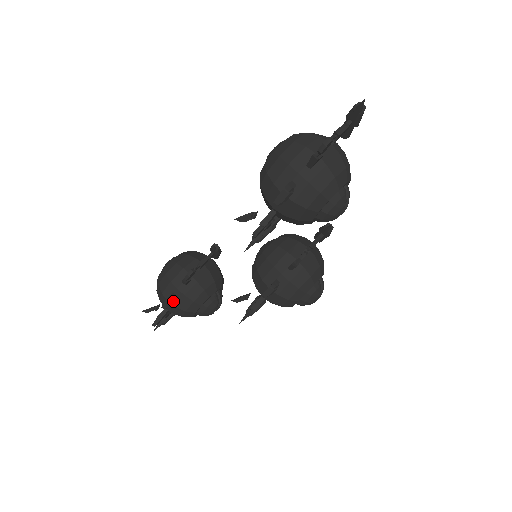
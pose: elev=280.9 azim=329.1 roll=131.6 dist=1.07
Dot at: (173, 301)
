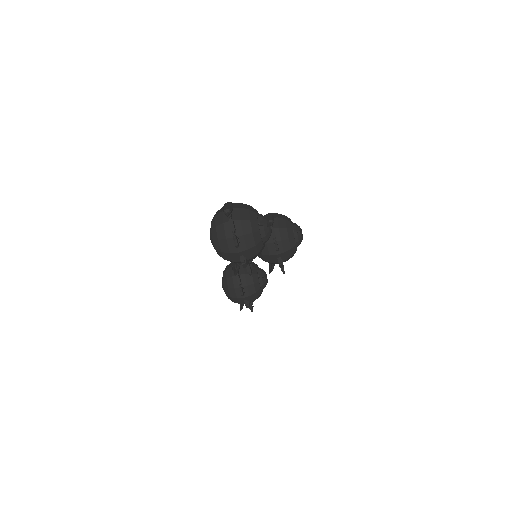
Dot at: (248, 303)
